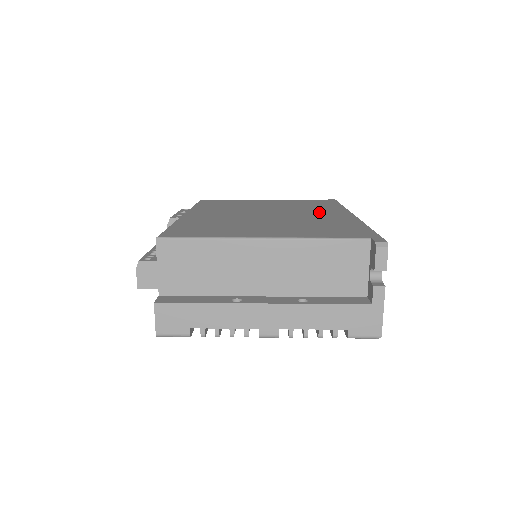
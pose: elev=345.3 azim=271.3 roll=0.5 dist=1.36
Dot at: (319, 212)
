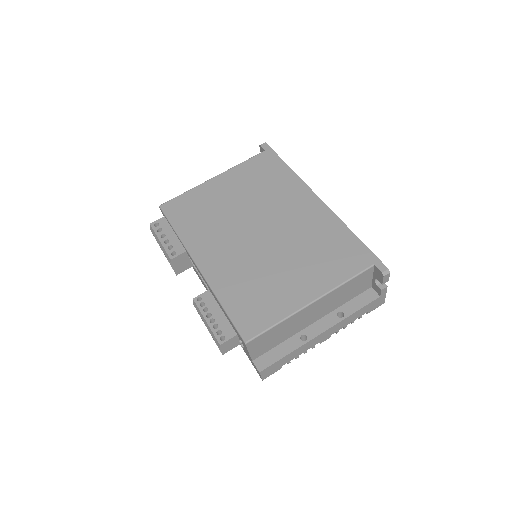
Dot at: (291, 204)
